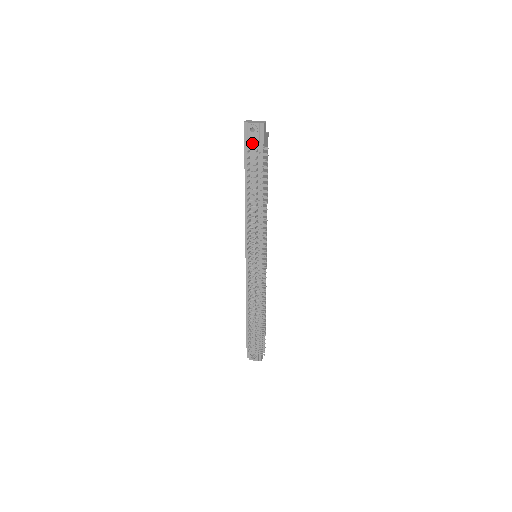
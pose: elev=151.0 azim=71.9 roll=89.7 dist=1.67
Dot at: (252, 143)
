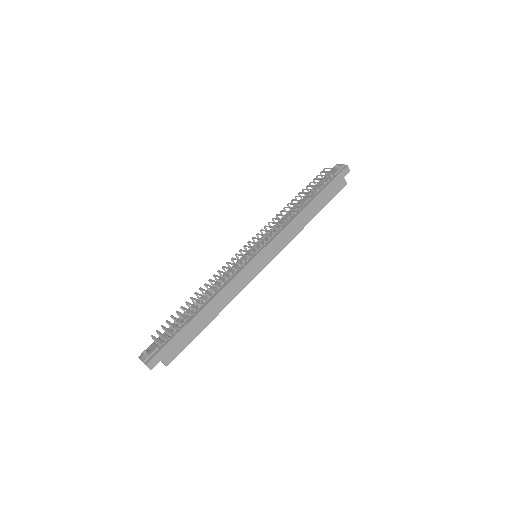
Dot at: (329, 176)
